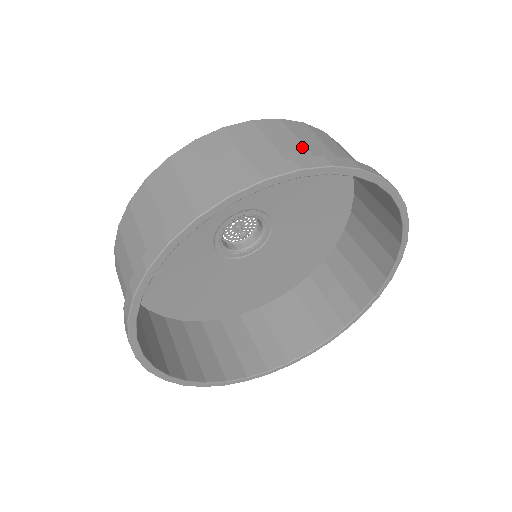
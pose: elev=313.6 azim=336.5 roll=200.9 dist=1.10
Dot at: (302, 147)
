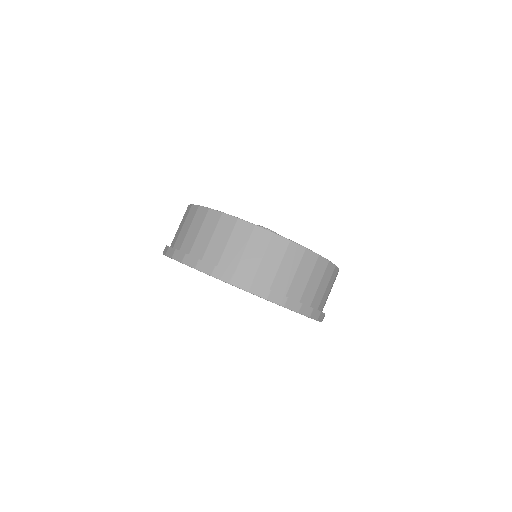
Dot at: (304, 286)
